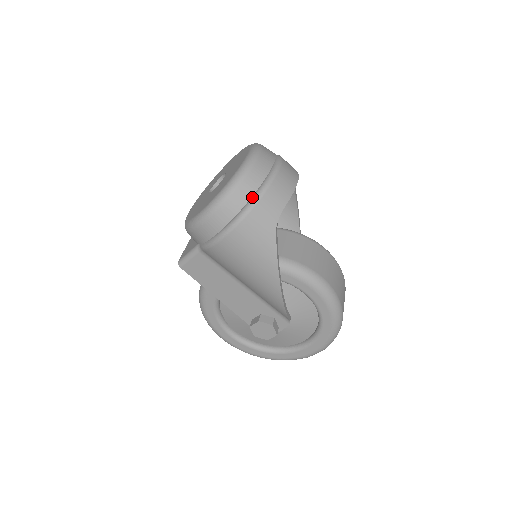
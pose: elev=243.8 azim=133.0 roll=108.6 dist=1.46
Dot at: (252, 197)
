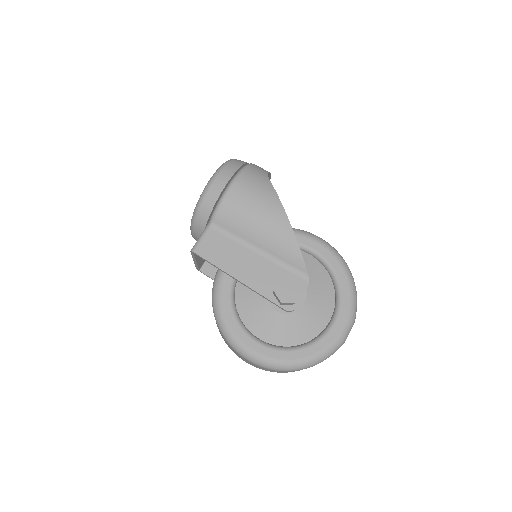
Dot at: occluded
